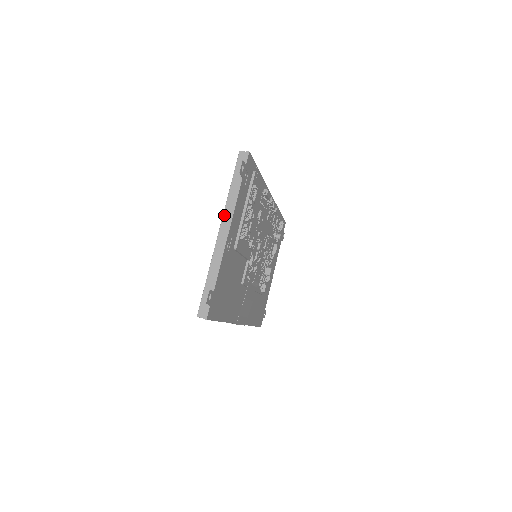
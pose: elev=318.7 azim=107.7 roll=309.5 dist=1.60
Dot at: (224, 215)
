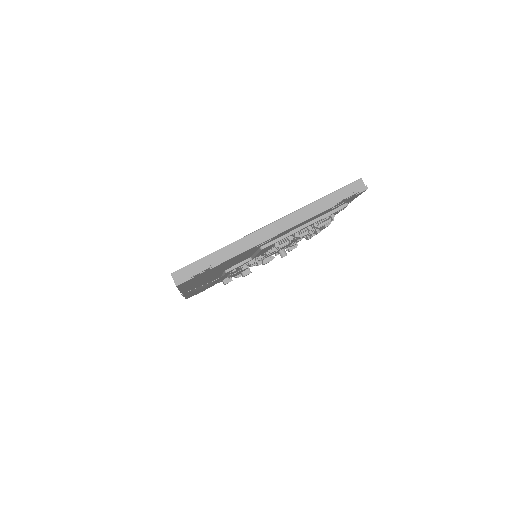
Dot at: (290, 216)
